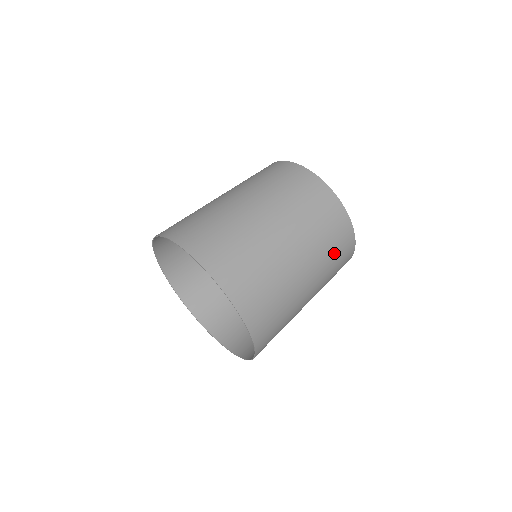
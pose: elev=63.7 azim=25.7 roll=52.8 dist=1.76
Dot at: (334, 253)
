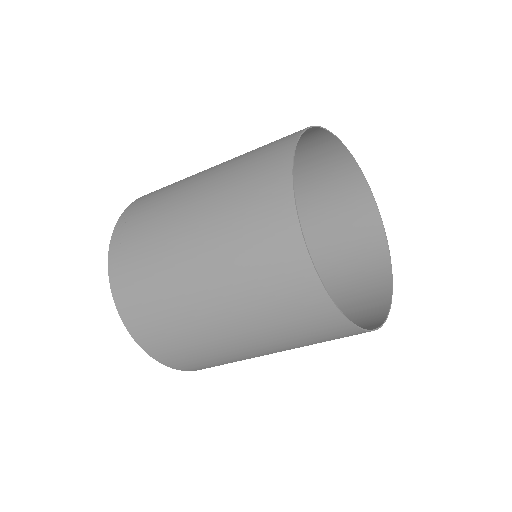
Dot at: (306, 337)
